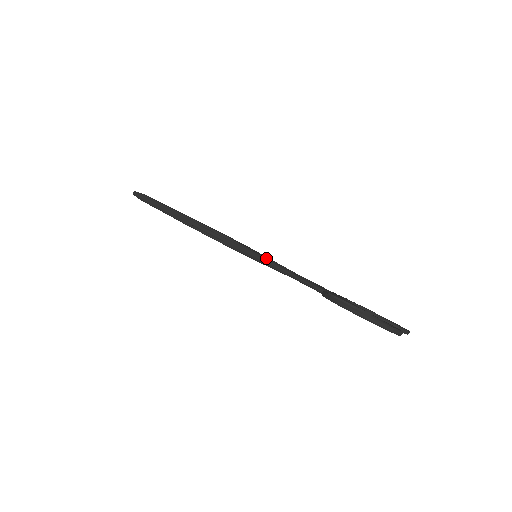
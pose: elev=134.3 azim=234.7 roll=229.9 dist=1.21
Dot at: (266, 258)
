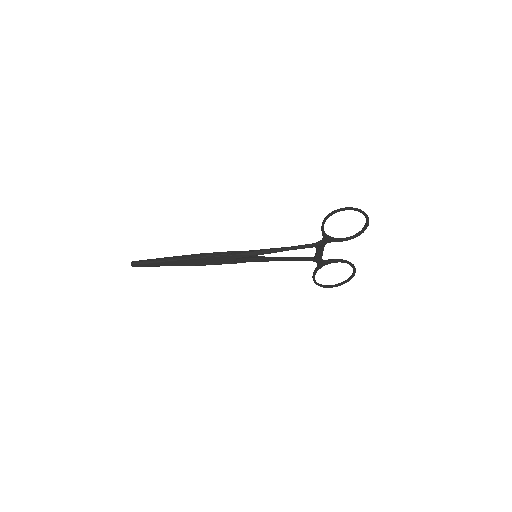
Dot at: (266, 249)
